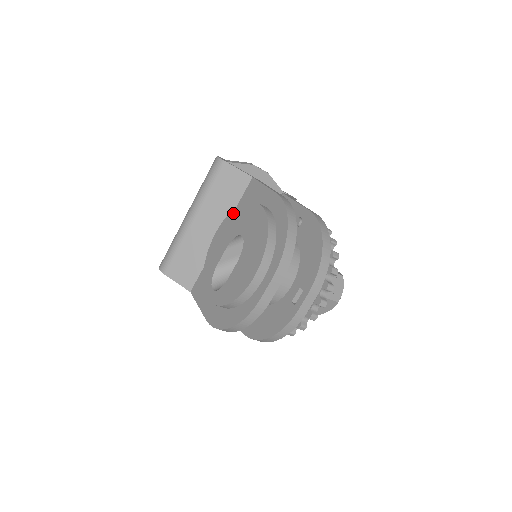
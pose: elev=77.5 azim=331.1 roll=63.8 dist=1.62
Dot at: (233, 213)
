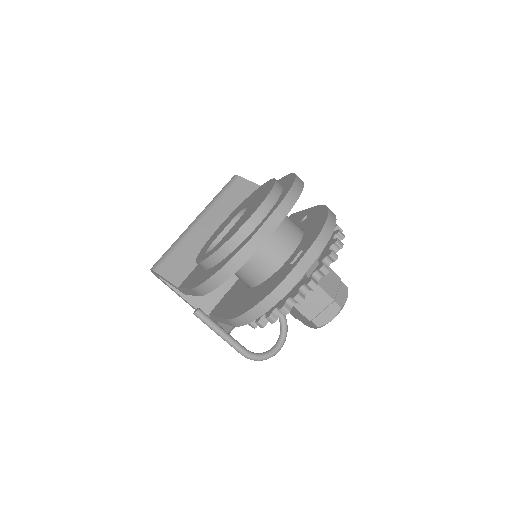
Dot at: (240, 204)
